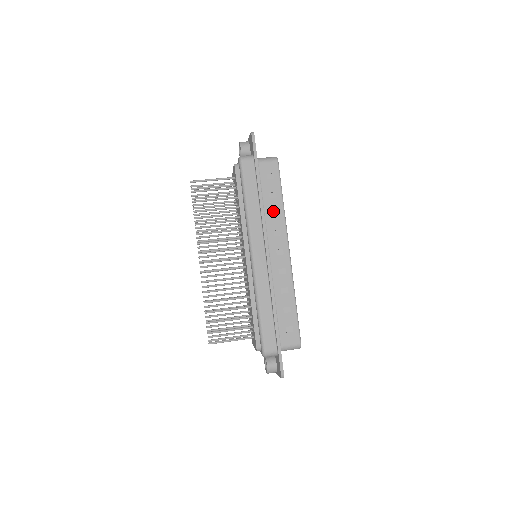
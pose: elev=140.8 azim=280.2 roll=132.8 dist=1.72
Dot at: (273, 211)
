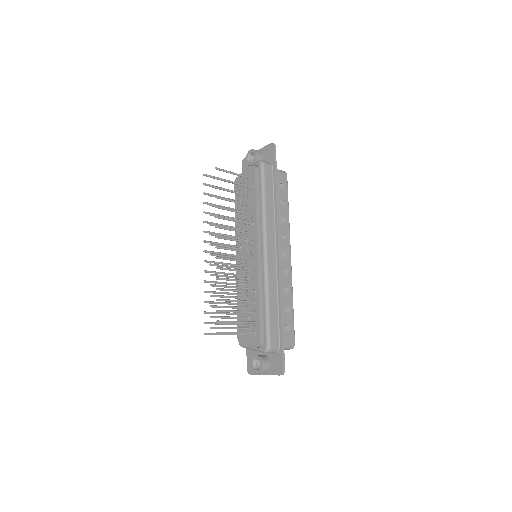
Dot at: (282, 217)
